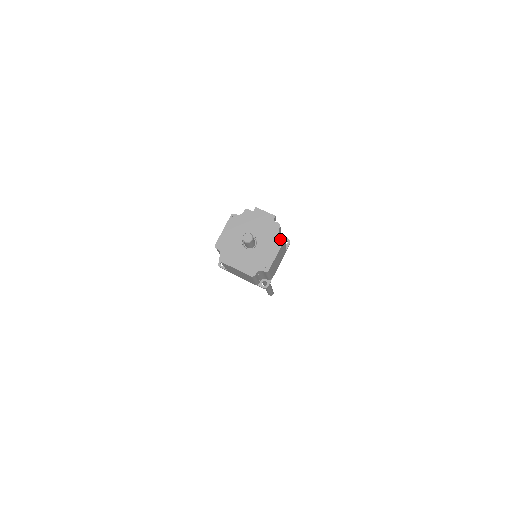
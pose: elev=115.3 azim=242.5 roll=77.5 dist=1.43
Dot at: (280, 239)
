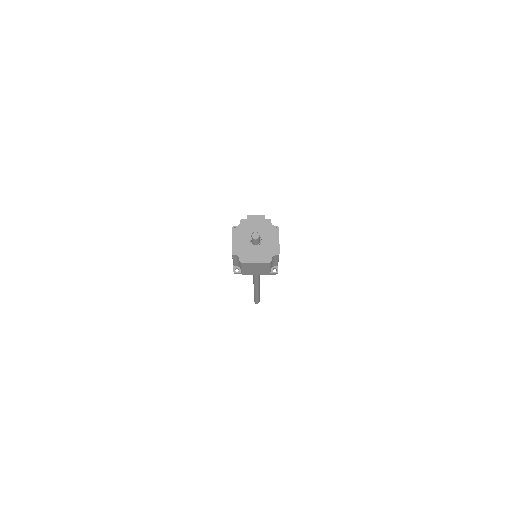
Dot at: (276, 229)
